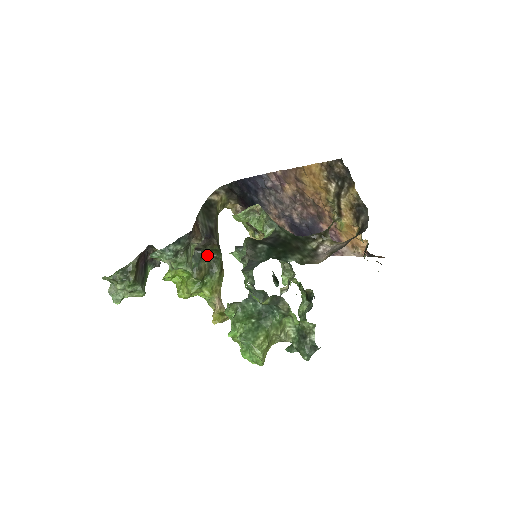
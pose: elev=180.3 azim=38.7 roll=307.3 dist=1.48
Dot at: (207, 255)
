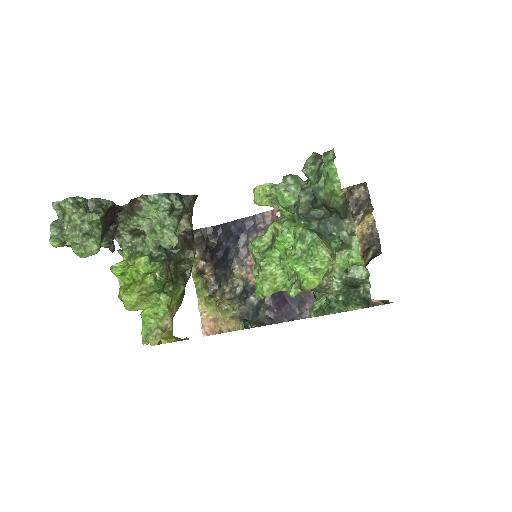
Dot at: (175, 265)
